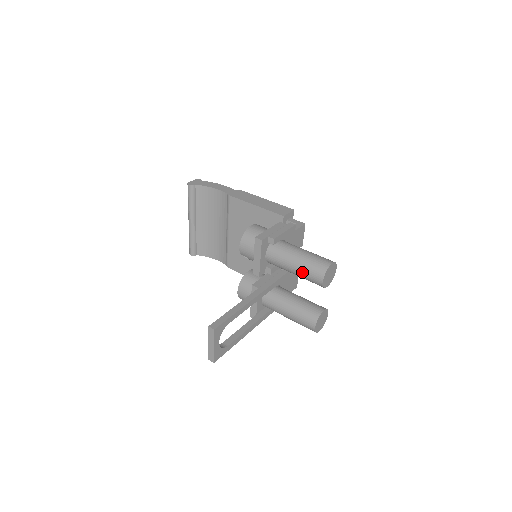
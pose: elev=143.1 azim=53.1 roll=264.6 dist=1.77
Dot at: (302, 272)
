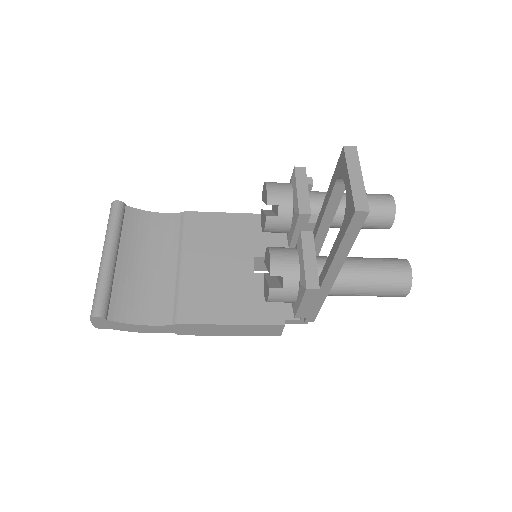
Dot at: occluded
